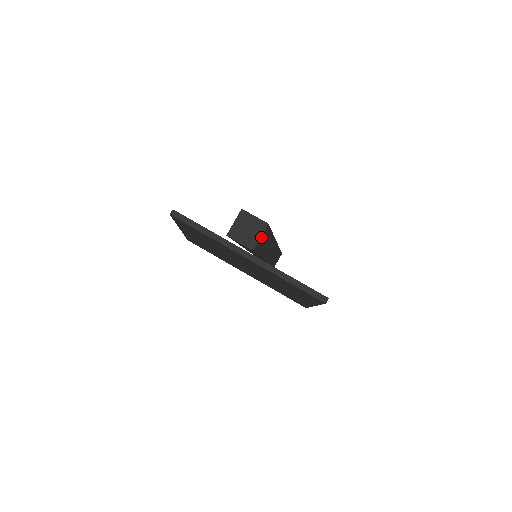
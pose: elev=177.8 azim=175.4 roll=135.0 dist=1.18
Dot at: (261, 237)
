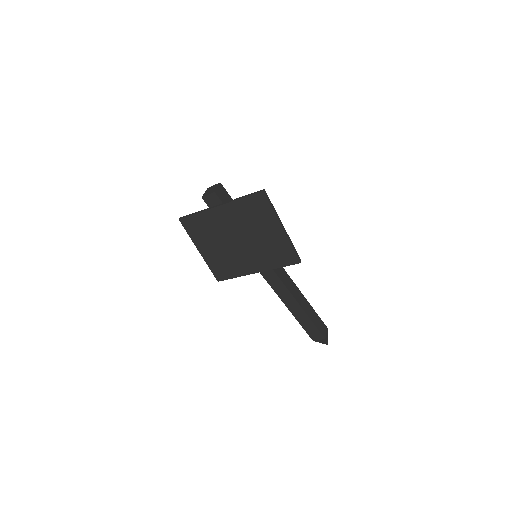
Dot at: (219, 190)
